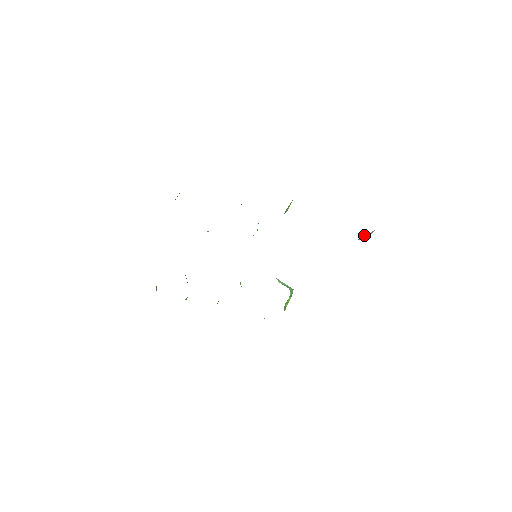
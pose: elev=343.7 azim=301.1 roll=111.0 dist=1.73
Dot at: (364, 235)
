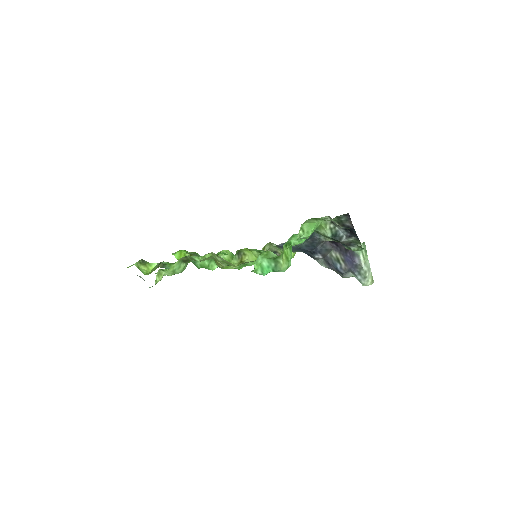
Dot at: (363, 250)
